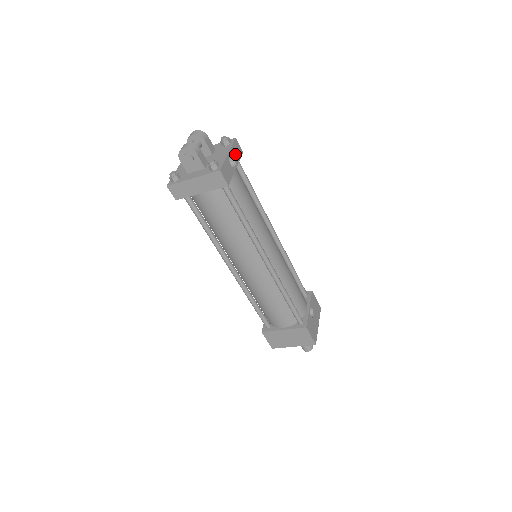
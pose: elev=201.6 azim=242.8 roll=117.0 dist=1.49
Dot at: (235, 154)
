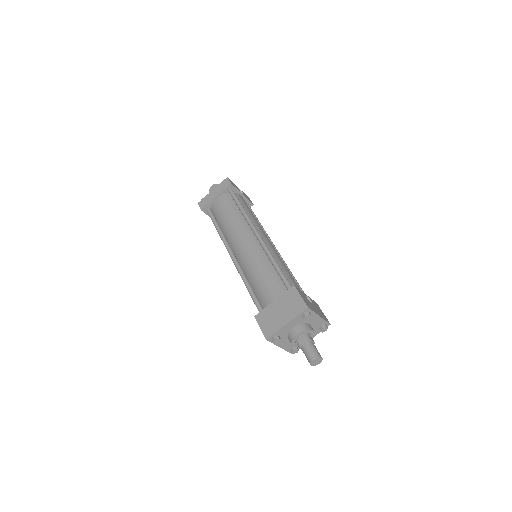
Dot at: (245, 195)
